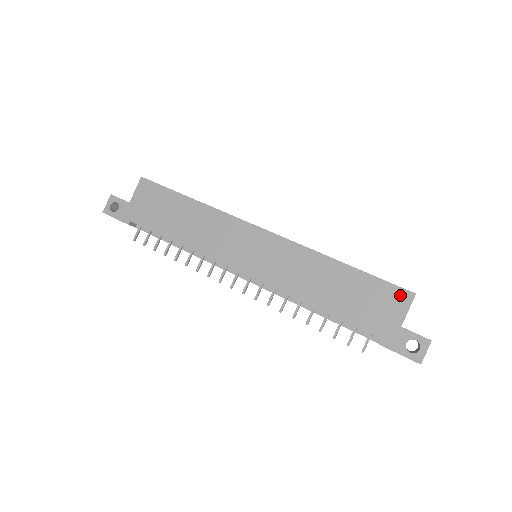
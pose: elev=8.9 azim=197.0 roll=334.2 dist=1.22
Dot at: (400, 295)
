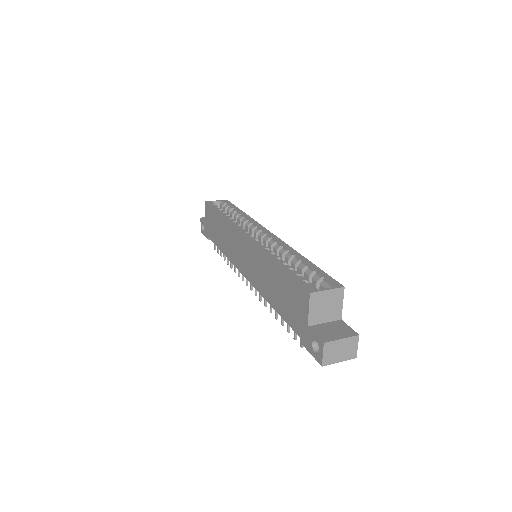
Dot at: (302, 294)
